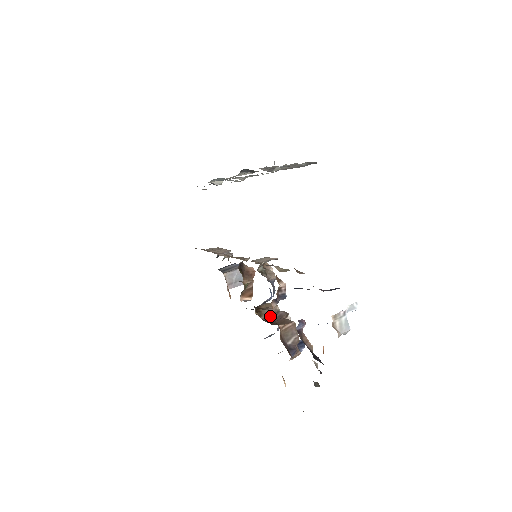
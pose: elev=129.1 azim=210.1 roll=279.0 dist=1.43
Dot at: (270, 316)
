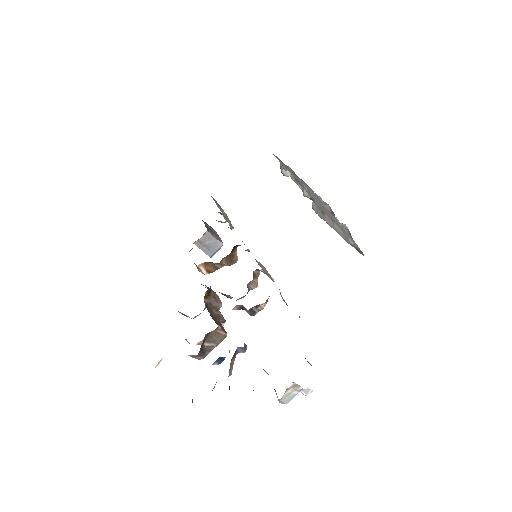
Dot at: (211, 306)
